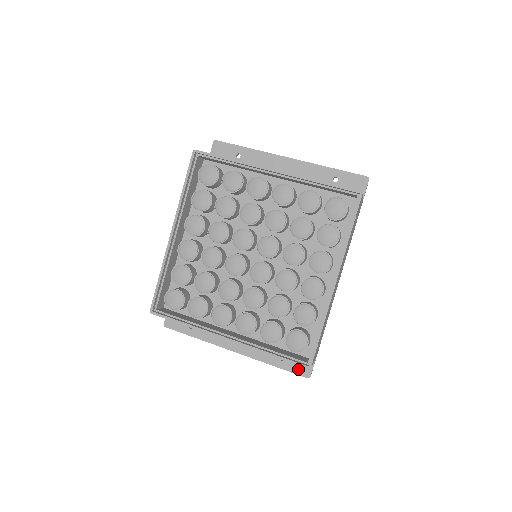
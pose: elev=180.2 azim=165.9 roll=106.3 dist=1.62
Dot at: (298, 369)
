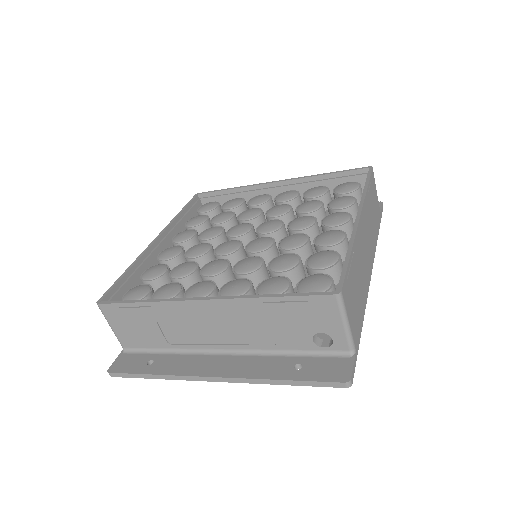
Dot at: (326, 374)
